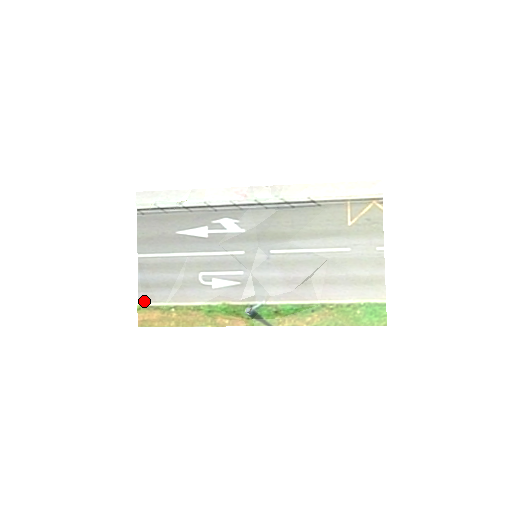
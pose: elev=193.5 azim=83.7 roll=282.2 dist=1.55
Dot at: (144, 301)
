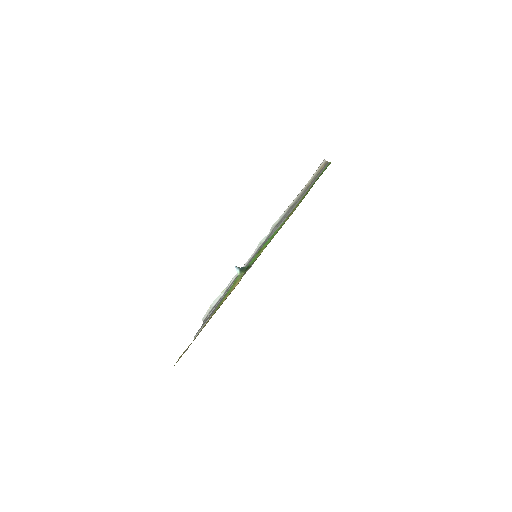
Dot at: (185, 351)
